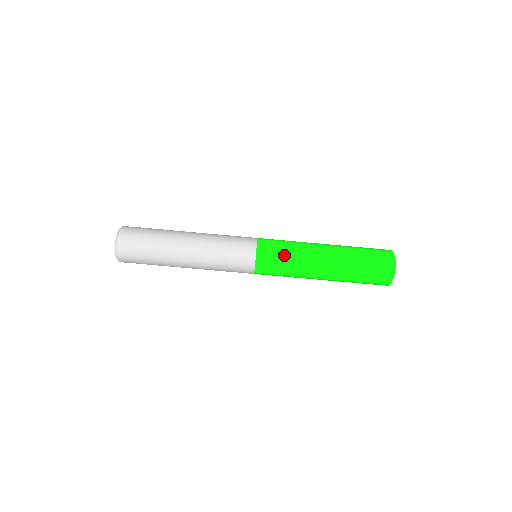
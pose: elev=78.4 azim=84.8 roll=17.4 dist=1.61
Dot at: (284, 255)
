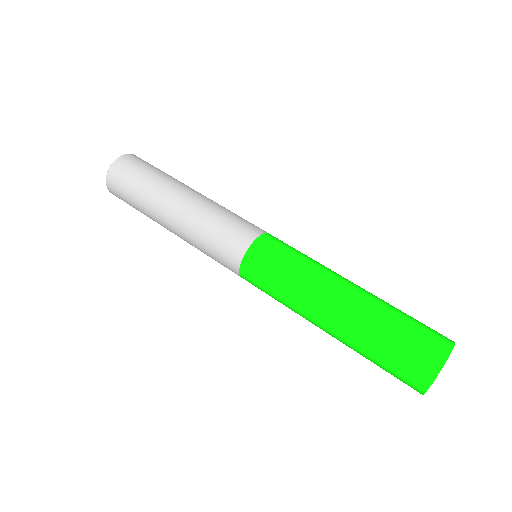
Dot at: occluded
